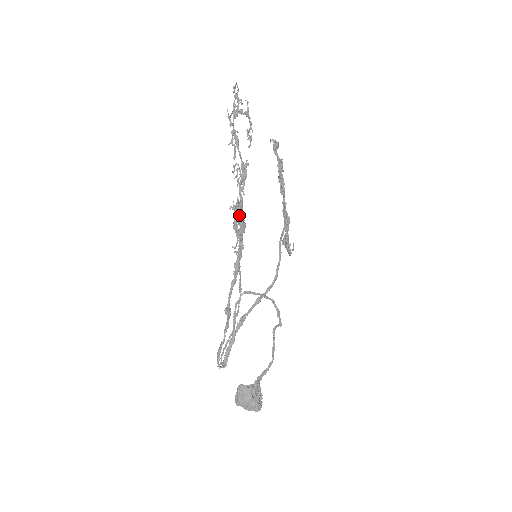
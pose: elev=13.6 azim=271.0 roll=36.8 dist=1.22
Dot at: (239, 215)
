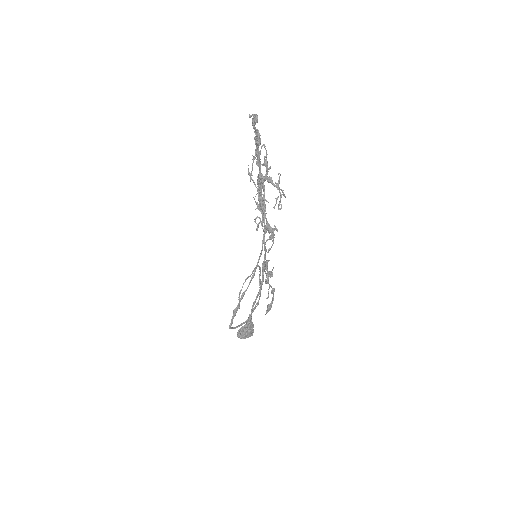
Dot at: (272, 276)
